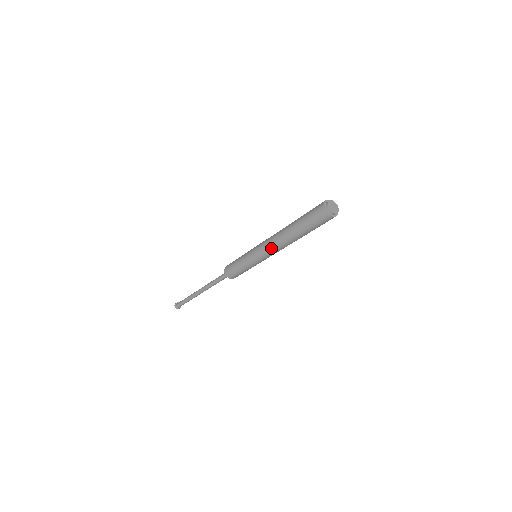
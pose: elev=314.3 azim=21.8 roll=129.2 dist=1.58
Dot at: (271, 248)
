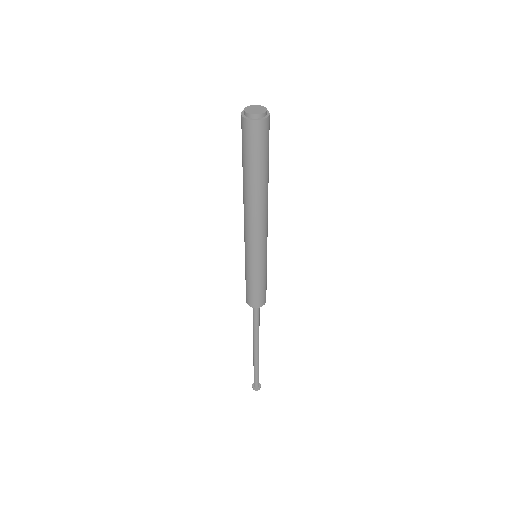
Dot at: (245, 224)
